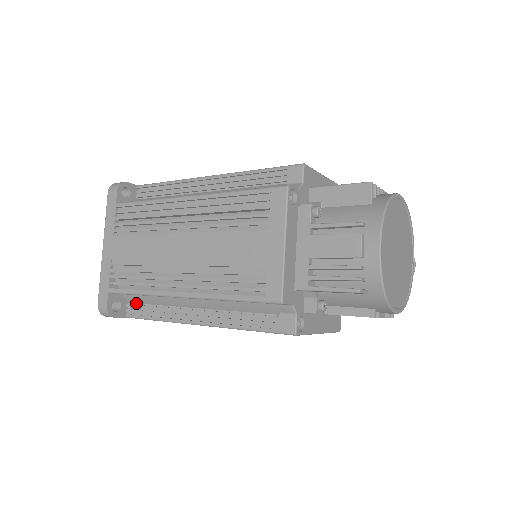
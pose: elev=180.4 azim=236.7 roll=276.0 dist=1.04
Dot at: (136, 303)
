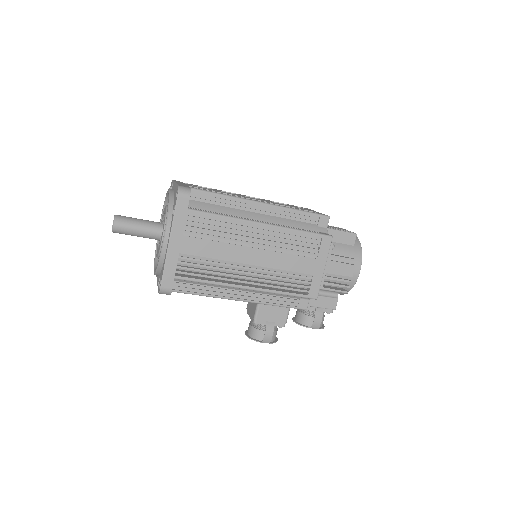
Dot at: occluded
